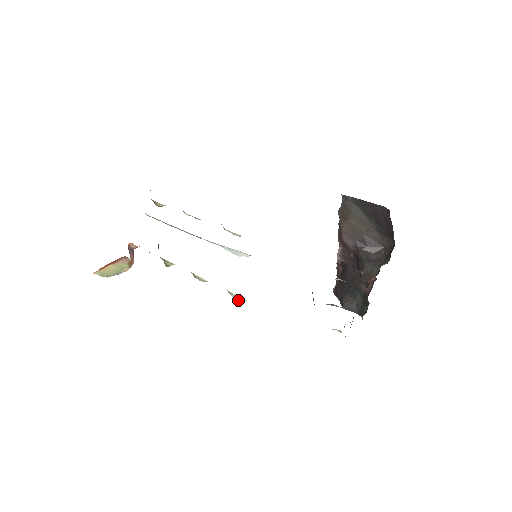
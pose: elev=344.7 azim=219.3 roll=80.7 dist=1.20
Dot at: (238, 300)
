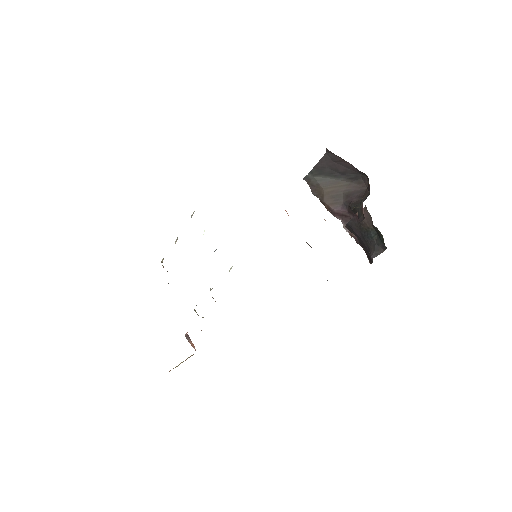
Dot at: occluded
